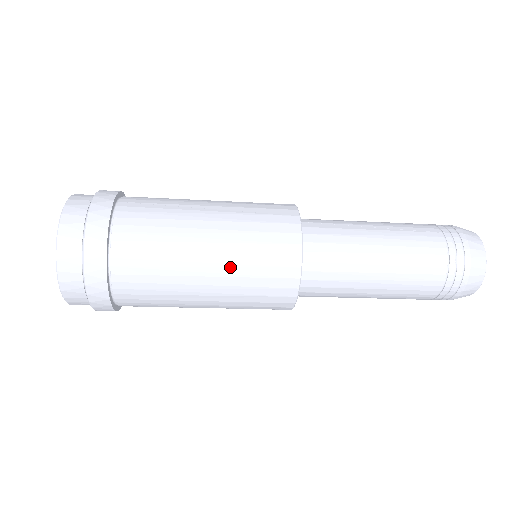
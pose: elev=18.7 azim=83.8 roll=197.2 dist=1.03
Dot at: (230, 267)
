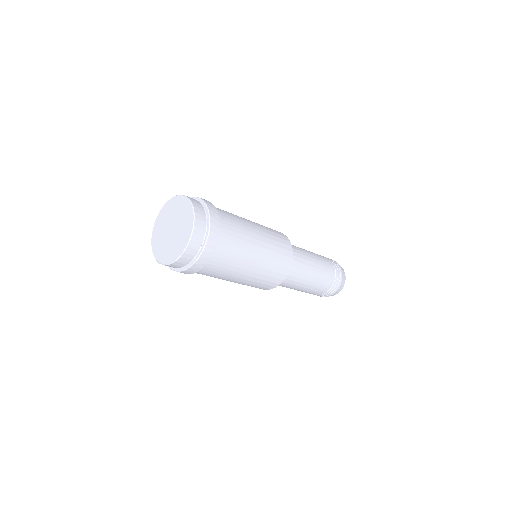
Dot at: (253, 278)
